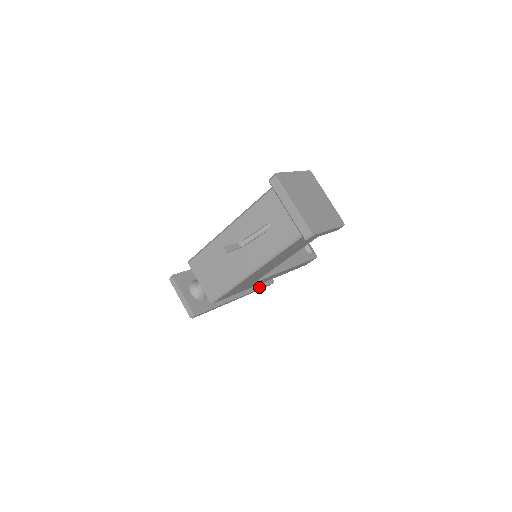
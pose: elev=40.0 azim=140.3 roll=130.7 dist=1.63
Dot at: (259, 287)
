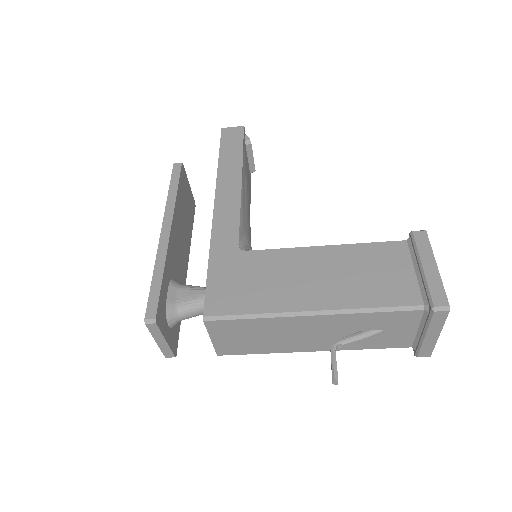
Dot at: occluded
